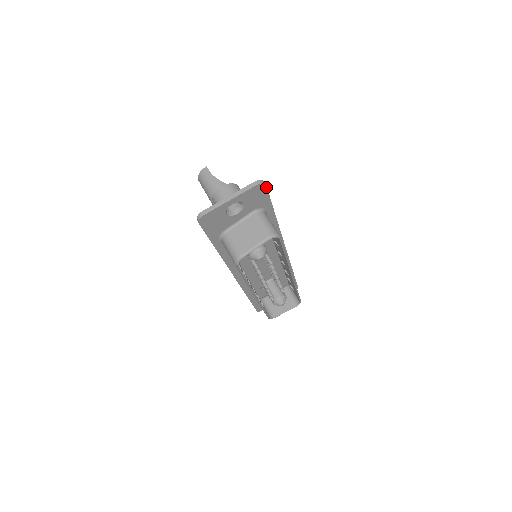
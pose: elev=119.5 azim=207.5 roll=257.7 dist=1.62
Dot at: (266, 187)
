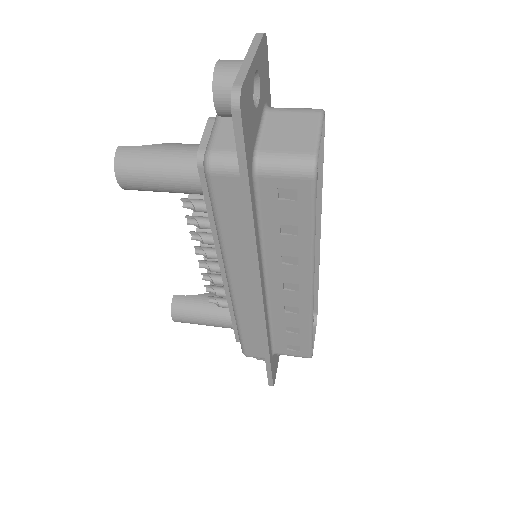
Dot at: (266, 48)
